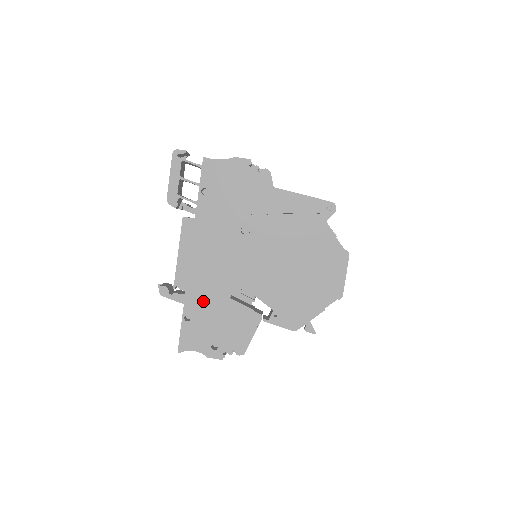
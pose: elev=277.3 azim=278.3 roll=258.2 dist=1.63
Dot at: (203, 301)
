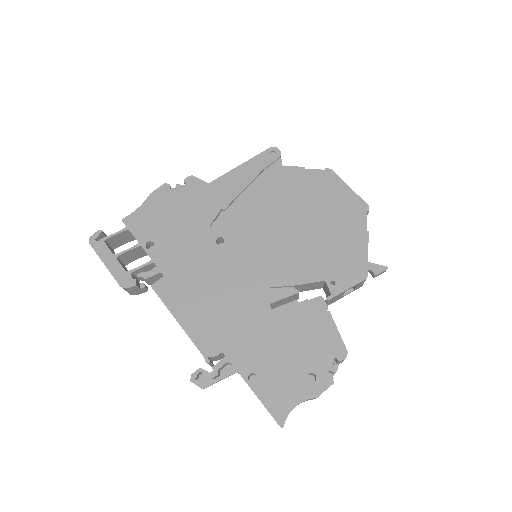
Dot at: (250, 343)
